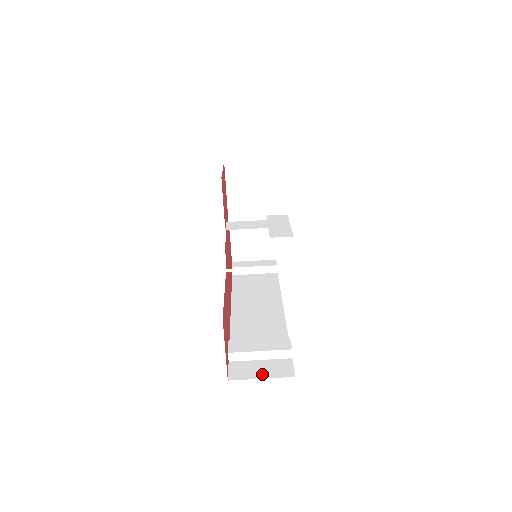
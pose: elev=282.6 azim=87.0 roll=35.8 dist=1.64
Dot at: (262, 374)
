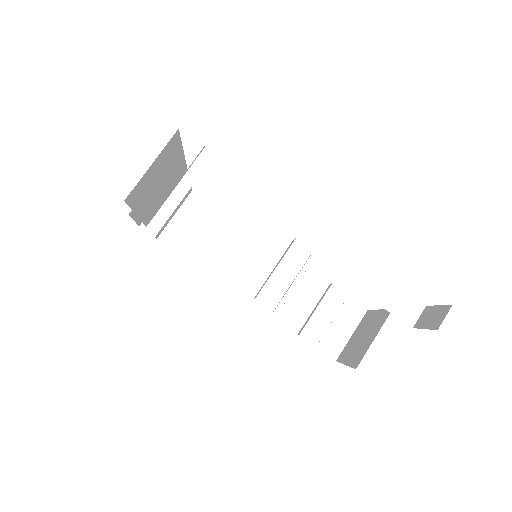
Dot at: (347, 331)
